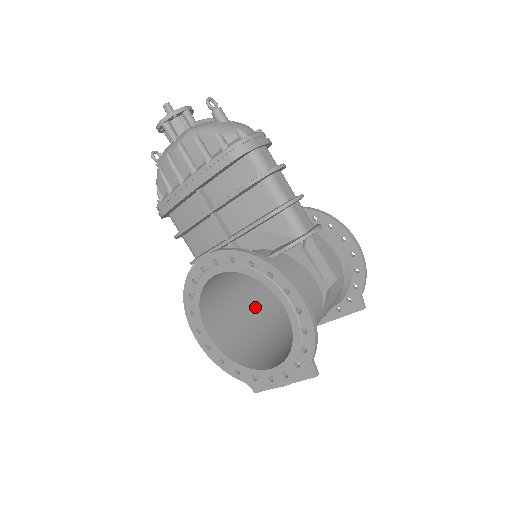
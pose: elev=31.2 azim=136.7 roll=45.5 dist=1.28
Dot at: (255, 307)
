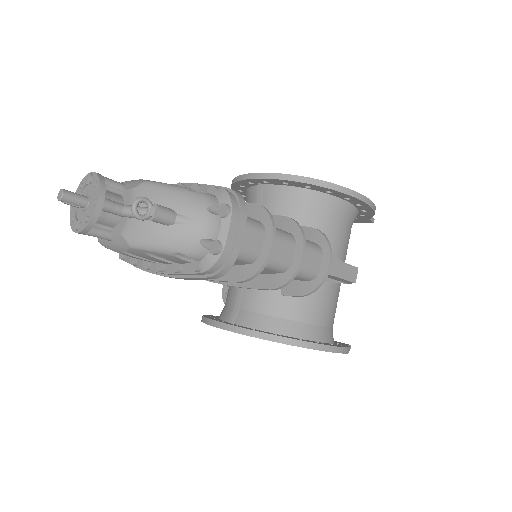
Dot at: occluded
